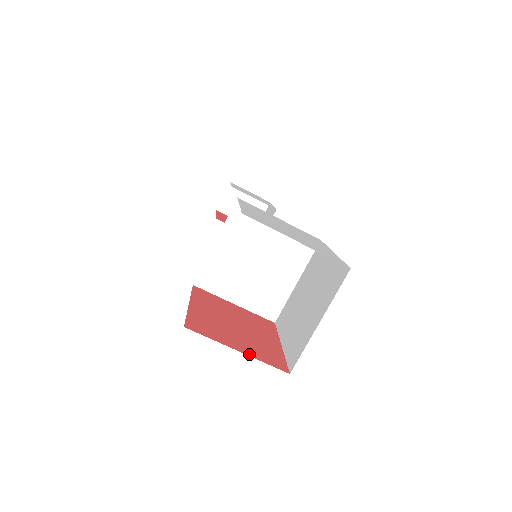
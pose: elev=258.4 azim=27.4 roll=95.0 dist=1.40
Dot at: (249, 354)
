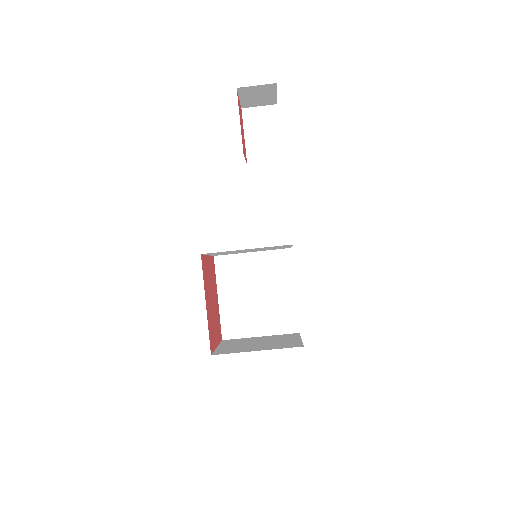
Dot at: (218, 343)
